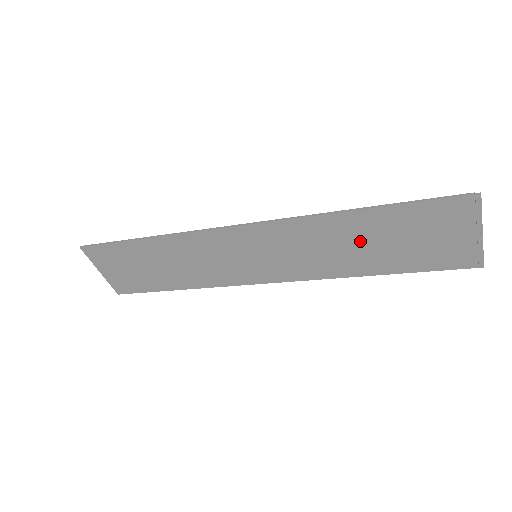
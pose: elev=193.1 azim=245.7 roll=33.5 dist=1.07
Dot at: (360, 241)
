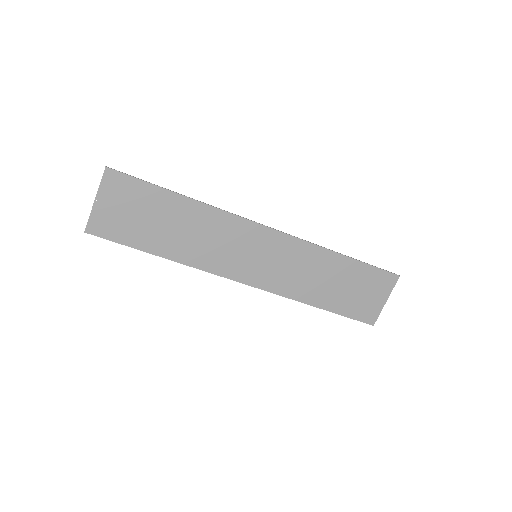
Dot at: (328, 277)
